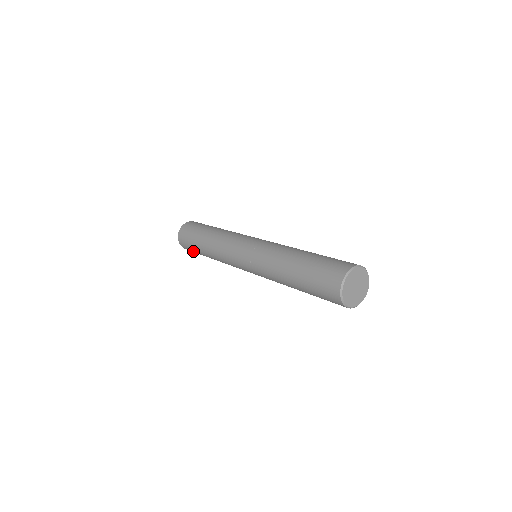
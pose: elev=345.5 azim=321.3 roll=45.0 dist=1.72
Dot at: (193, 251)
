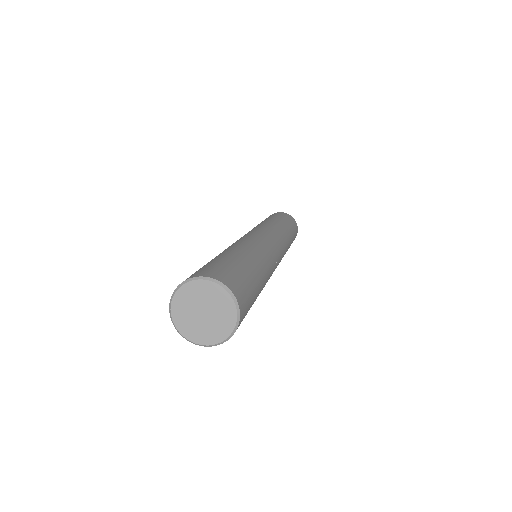
Dot at: occluded
